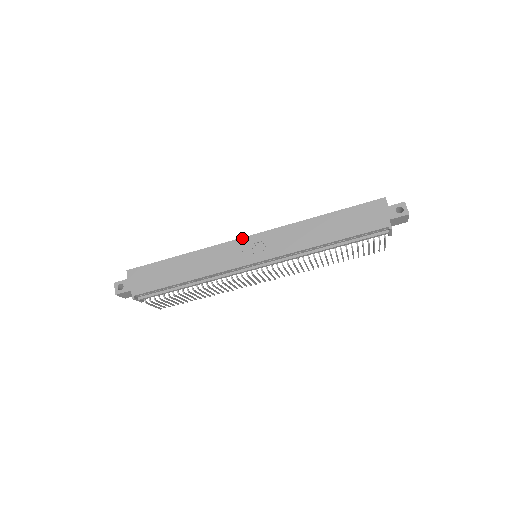
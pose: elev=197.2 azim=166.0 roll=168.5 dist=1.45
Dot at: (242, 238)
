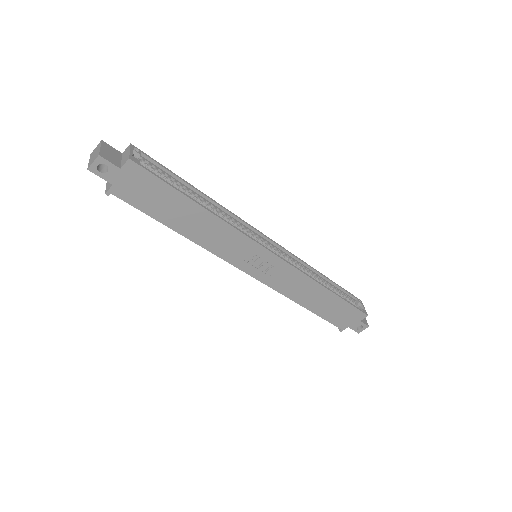
Dot at: (267, 250)
